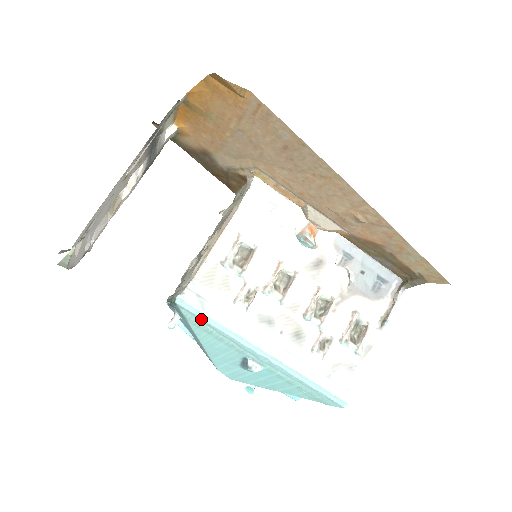
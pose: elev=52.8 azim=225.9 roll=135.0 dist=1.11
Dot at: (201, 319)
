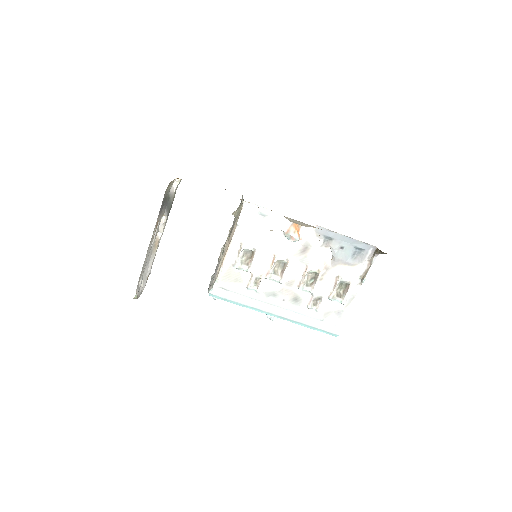
Dot at: (228, 301)
